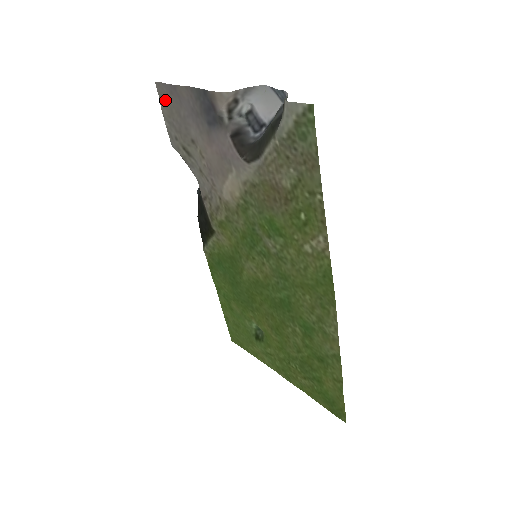
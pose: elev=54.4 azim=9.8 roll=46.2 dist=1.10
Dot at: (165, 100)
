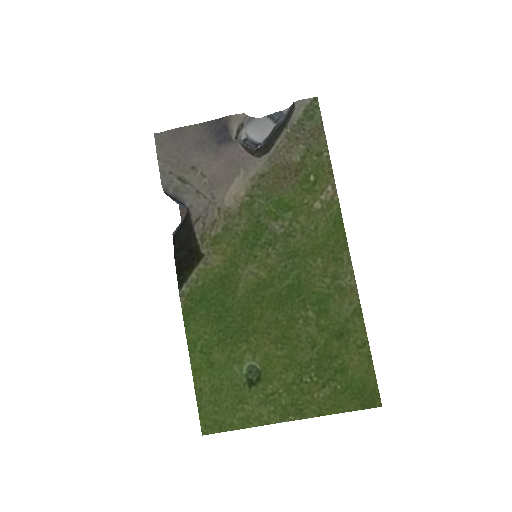
Dot at: (163, 145)
